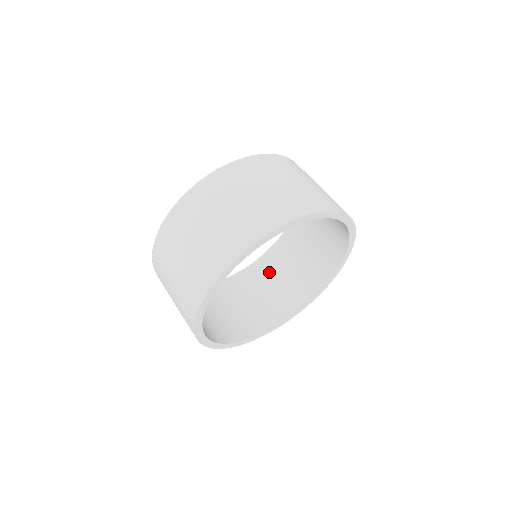
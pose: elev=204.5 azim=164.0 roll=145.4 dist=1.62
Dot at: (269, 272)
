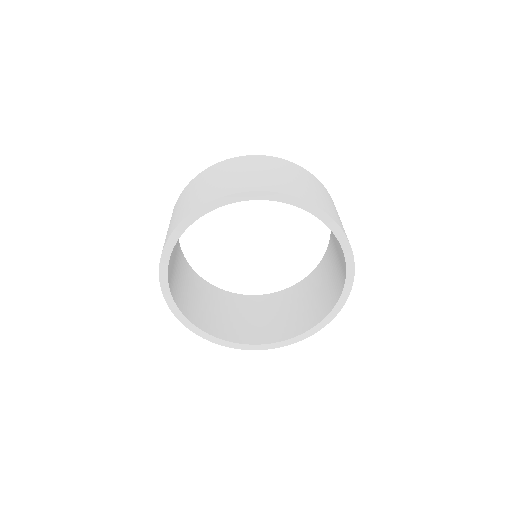
Dot at: (310, 288)
